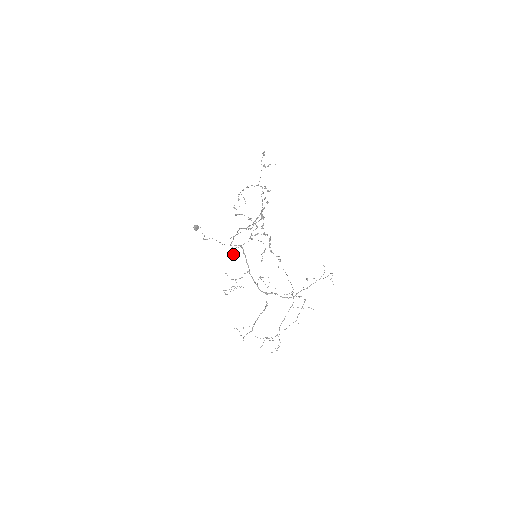
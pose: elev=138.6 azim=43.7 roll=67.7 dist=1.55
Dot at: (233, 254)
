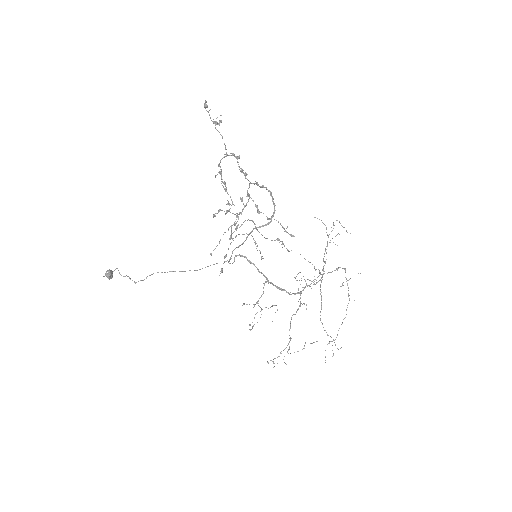
Dot at: (220, 273)
